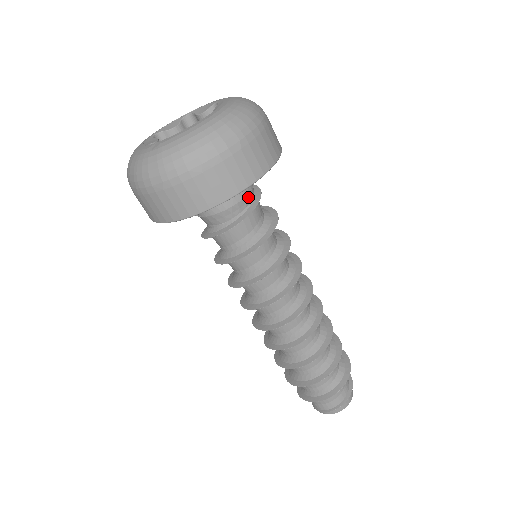
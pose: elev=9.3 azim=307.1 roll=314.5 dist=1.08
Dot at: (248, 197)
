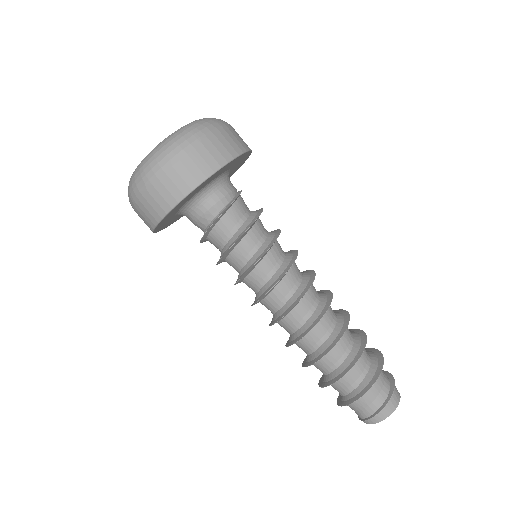
Dot at: (220, 204)
